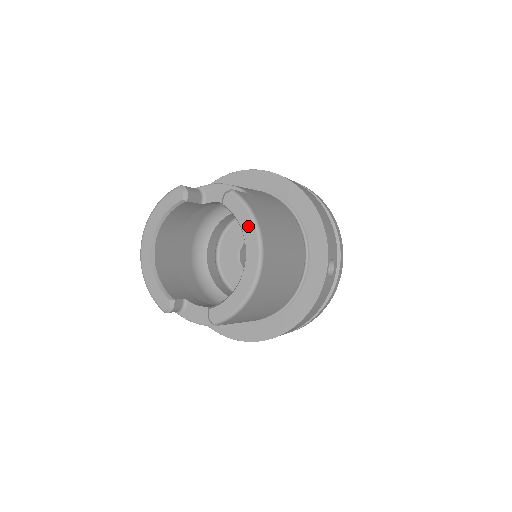
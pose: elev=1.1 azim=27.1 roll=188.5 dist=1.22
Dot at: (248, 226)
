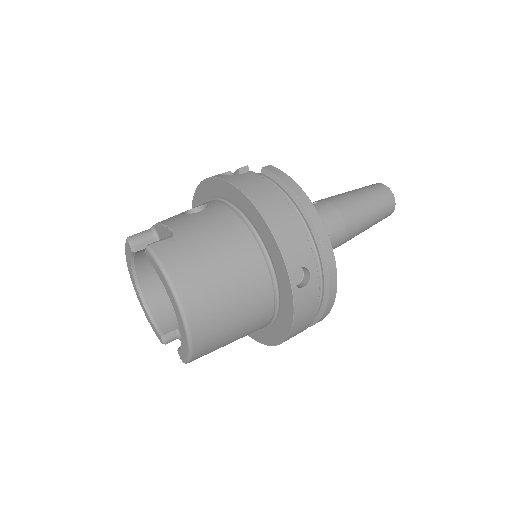
Dot at: (165, 283)
